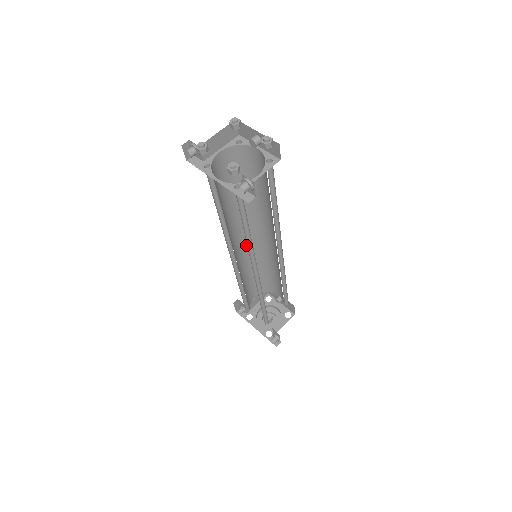
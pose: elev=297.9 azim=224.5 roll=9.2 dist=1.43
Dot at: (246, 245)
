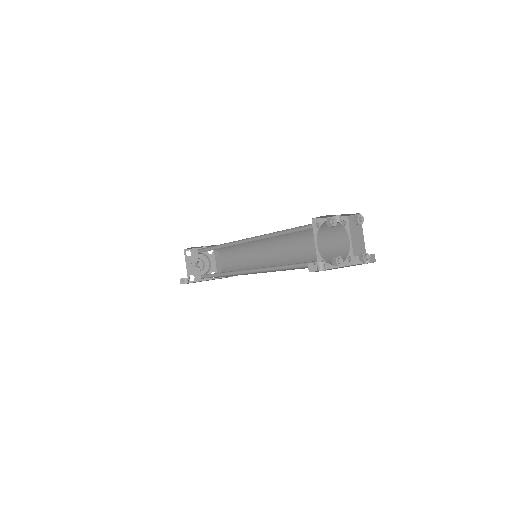
Dot at: occluded
